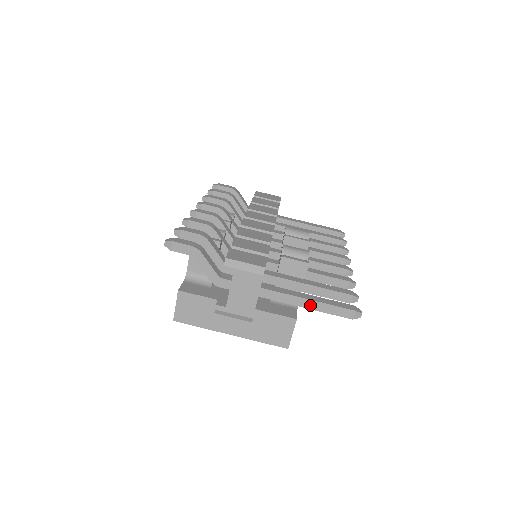
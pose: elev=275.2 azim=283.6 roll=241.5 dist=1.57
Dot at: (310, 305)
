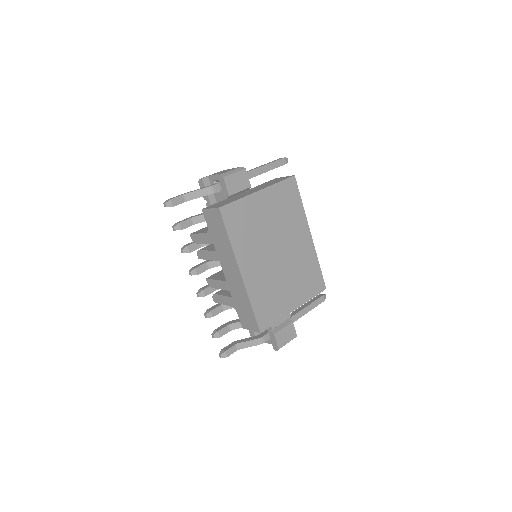
Dot at: (261, 166)
